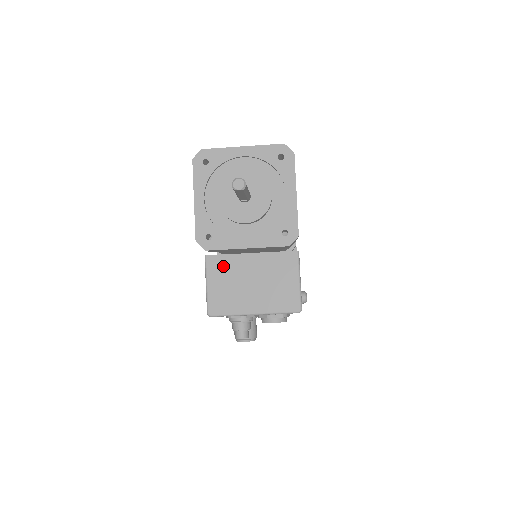
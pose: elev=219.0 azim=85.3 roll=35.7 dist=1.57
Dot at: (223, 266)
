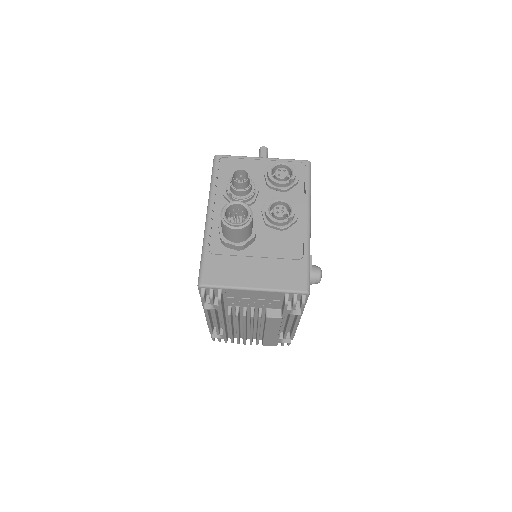
Dot at: occluded
